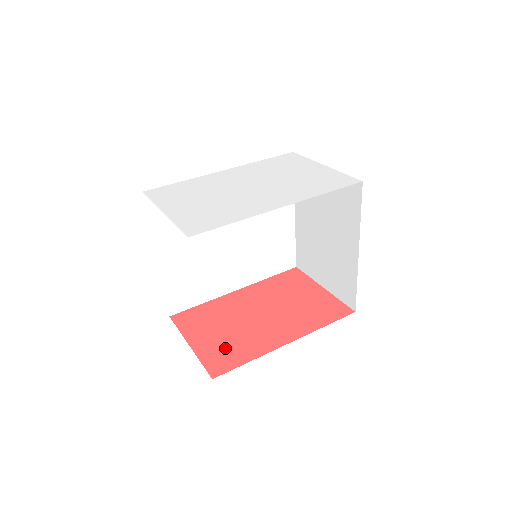
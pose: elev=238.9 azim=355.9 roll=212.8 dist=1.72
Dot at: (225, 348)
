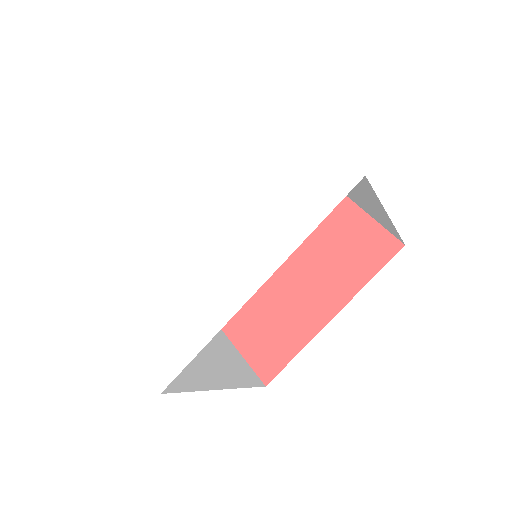
Dot at: (266, 339)
